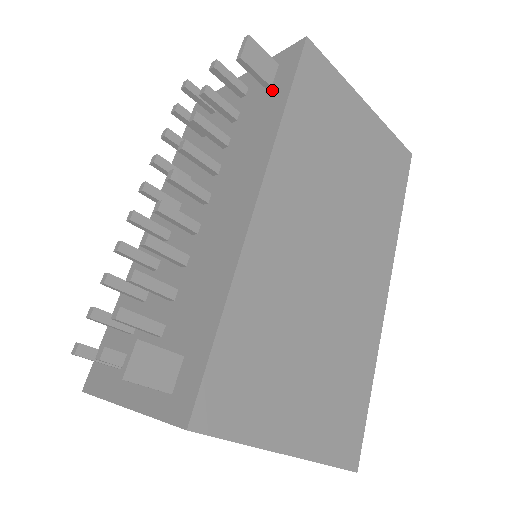
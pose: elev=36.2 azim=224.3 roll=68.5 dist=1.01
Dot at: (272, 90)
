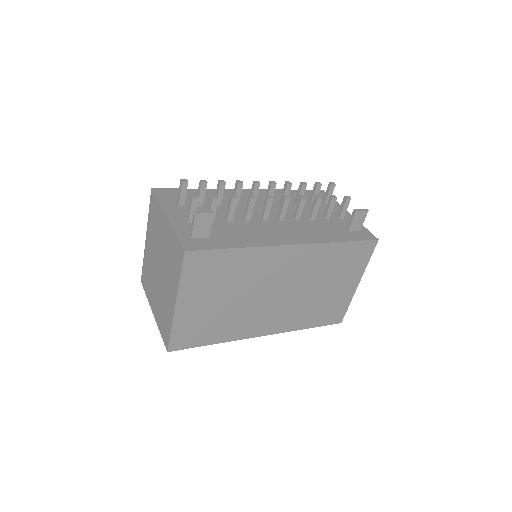
Dot at: (347, 232)
